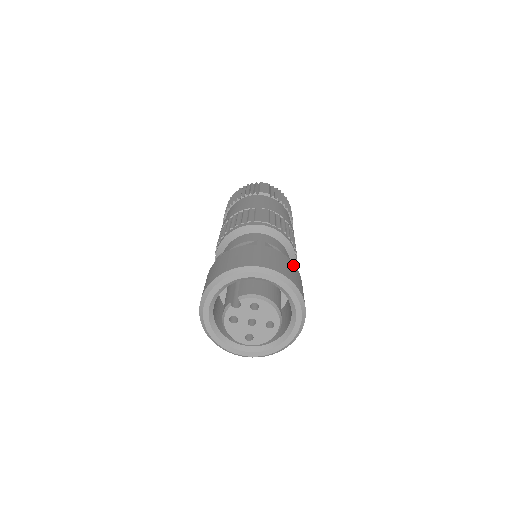
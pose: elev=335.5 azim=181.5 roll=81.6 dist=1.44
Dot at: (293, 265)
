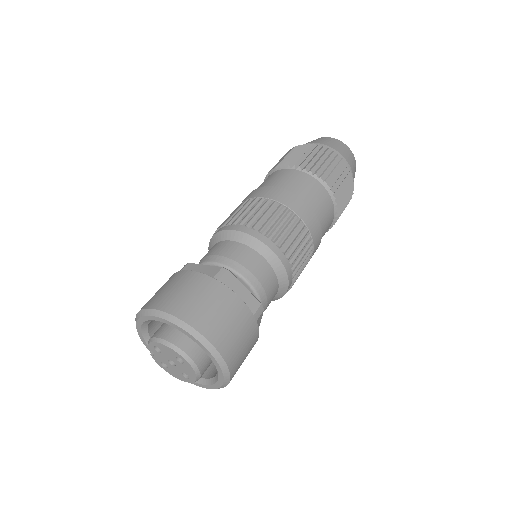
Dot at: (198, 278)
